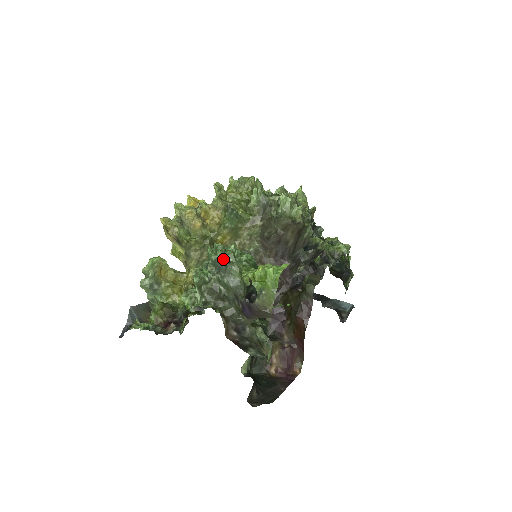
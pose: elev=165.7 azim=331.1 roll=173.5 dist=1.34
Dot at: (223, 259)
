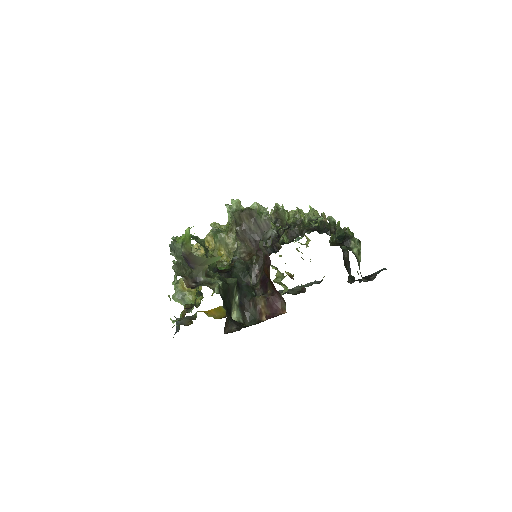
Dot at: (172, 242)
